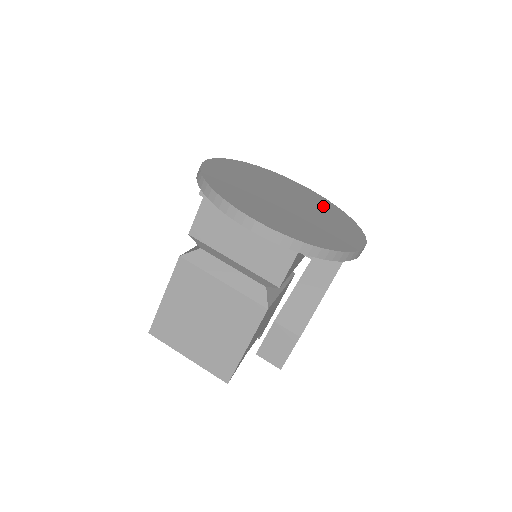
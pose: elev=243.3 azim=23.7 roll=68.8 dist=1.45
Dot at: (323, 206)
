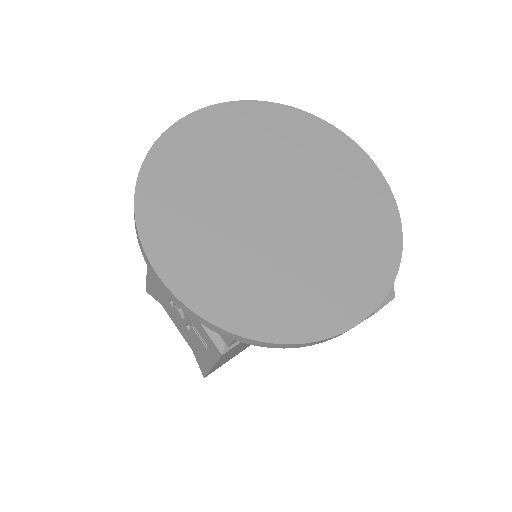
Dot at: (268, 135)
